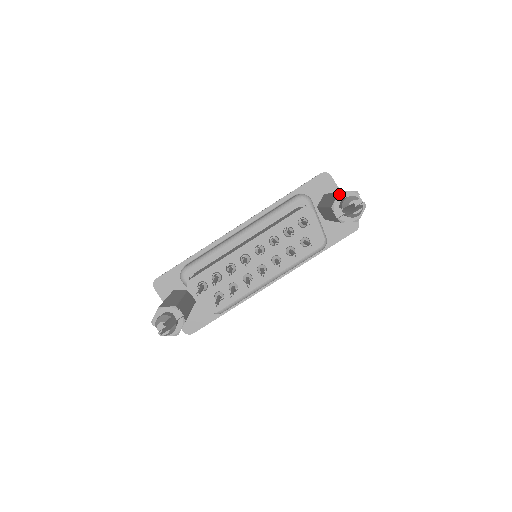
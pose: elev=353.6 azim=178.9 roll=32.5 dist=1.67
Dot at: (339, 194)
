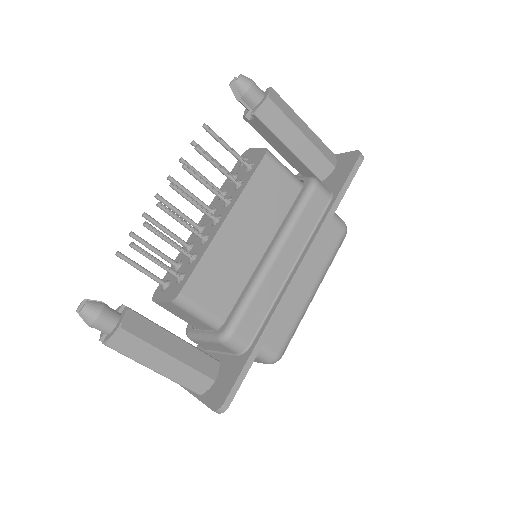
Dot at: occluded
